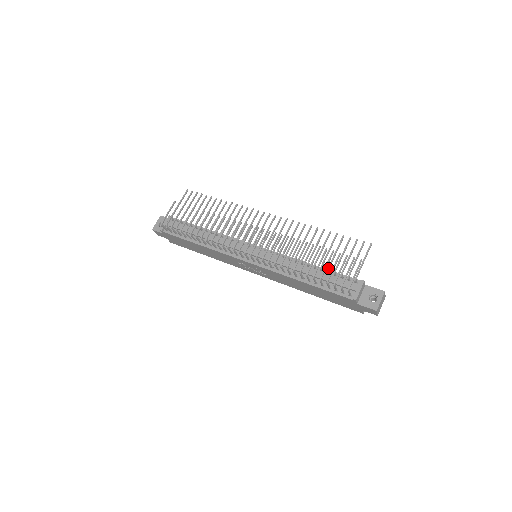
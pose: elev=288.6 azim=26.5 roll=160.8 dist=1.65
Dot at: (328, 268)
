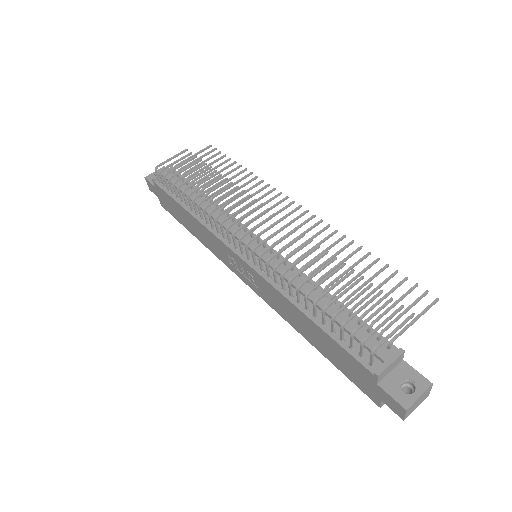
Dot at: (353, 307)
